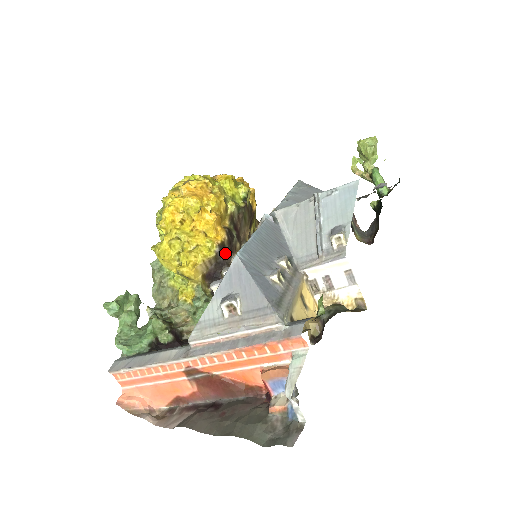
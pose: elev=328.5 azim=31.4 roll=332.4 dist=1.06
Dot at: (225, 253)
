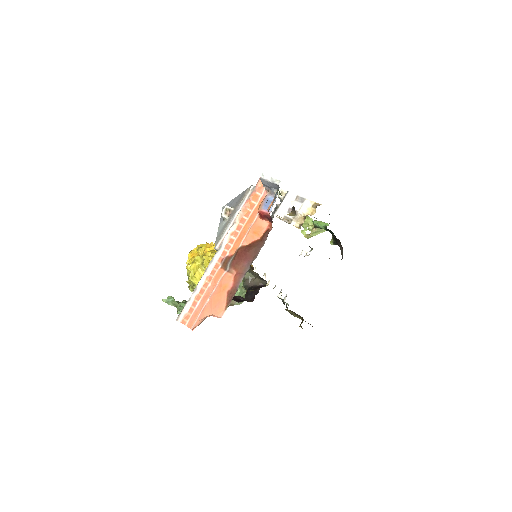
Dot at: occluded
